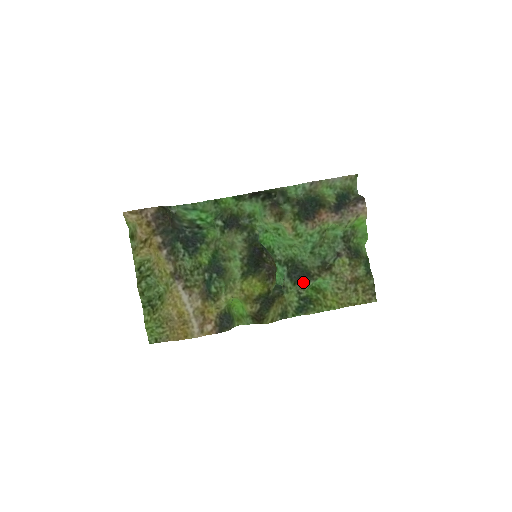
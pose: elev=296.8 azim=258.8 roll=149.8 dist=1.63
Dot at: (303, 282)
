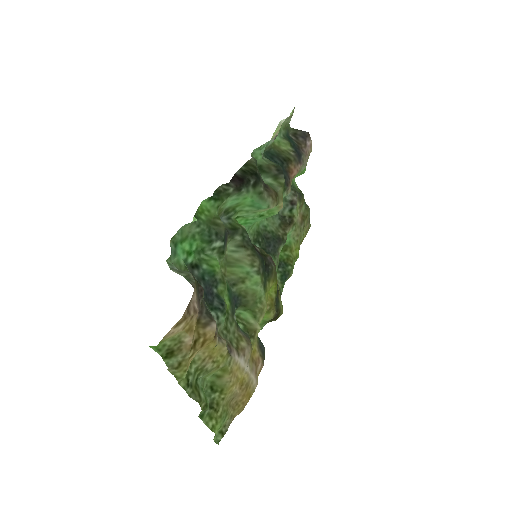
Dot at: (278, 250)
